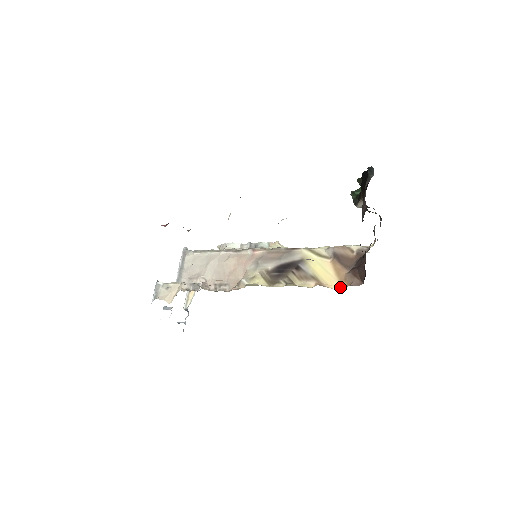
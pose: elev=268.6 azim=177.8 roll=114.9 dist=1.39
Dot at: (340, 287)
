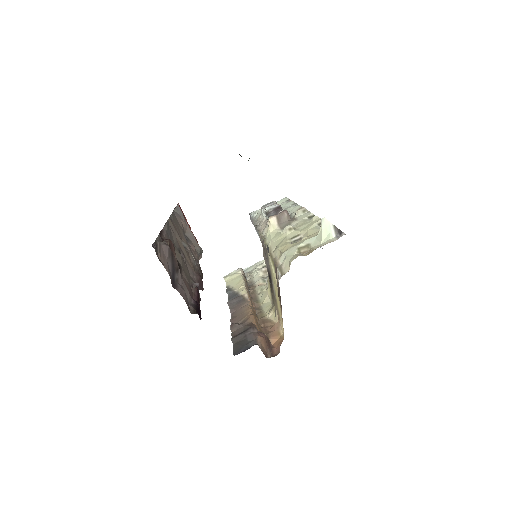
Dot at: (283, 336)
